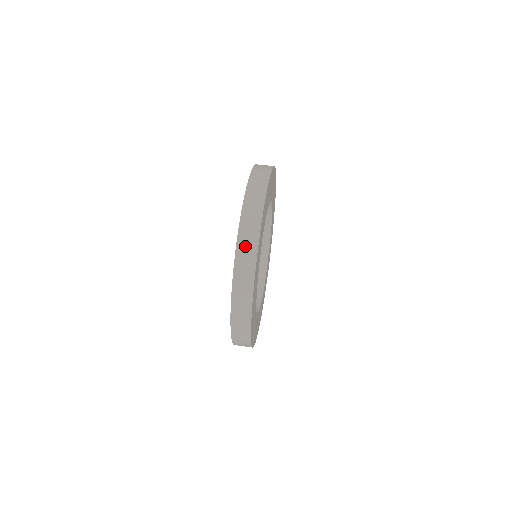
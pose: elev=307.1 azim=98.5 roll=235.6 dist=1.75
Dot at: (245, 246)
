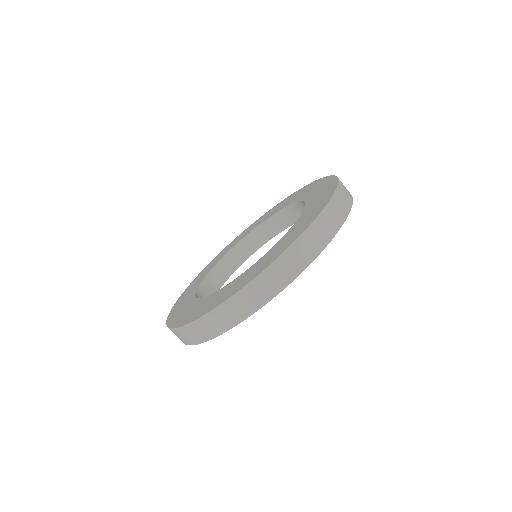
Dot at: occluded
